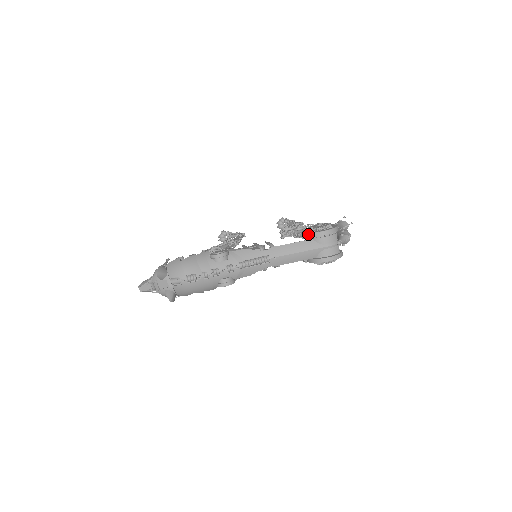
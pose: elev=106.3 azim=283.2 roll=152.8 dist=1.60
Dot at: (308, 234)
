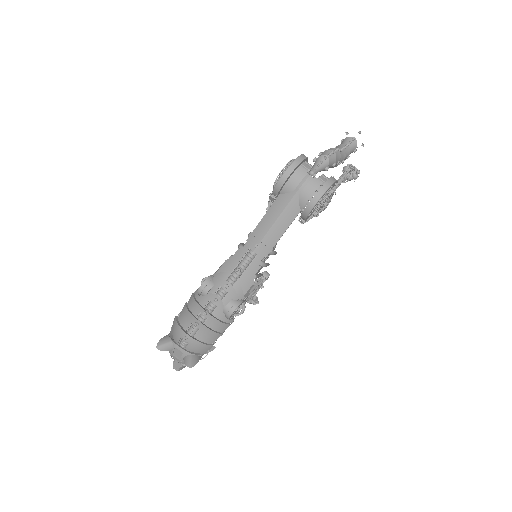
Dot at: (273, 192)
